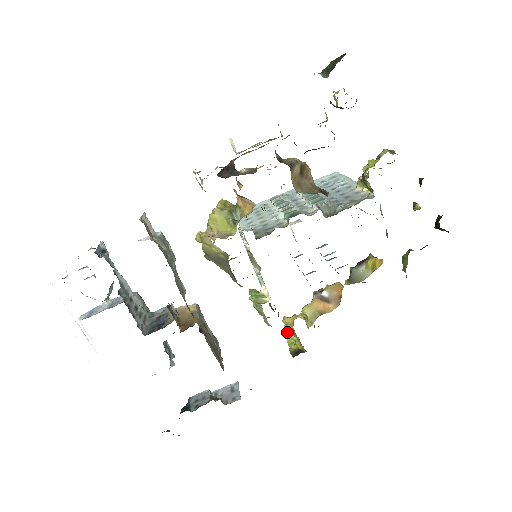
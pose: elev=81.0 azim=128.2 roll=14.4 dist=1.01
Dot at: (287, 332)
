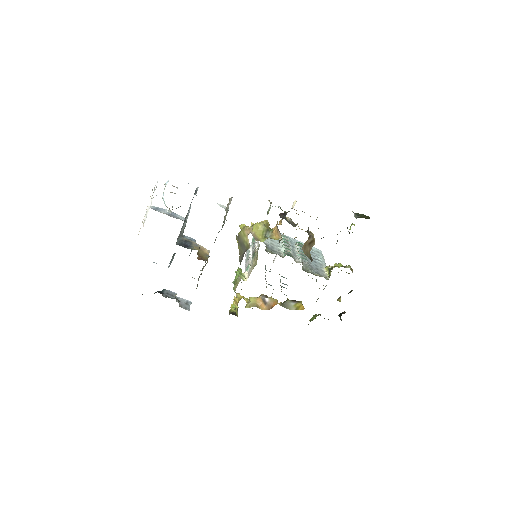
Dot at: (235, 301)
